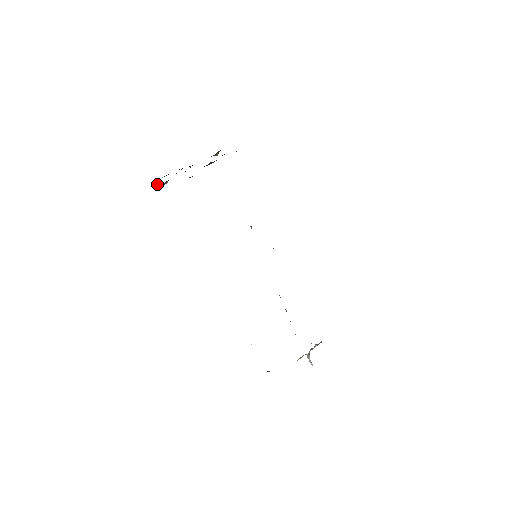
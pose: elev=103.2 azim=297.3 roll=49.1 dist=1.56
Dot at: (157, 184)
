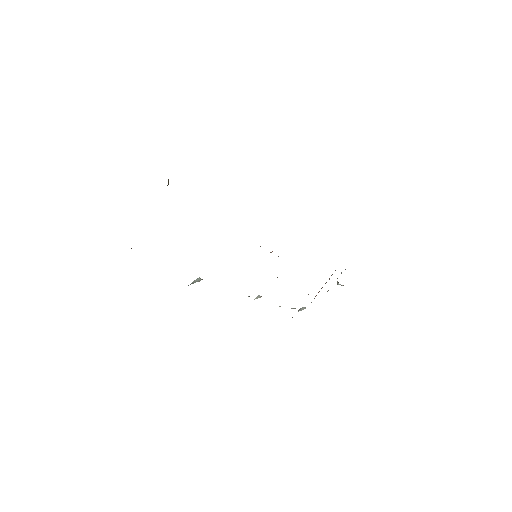
Dot at: occluded
